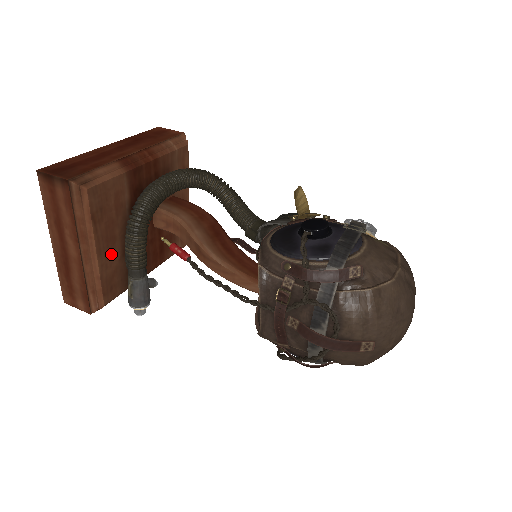
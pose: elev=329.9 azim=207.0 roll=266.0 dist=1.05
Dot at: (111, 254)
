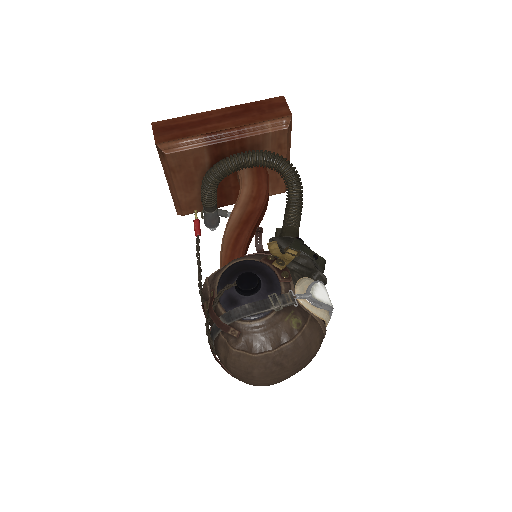
Dot at: (190, 190)
